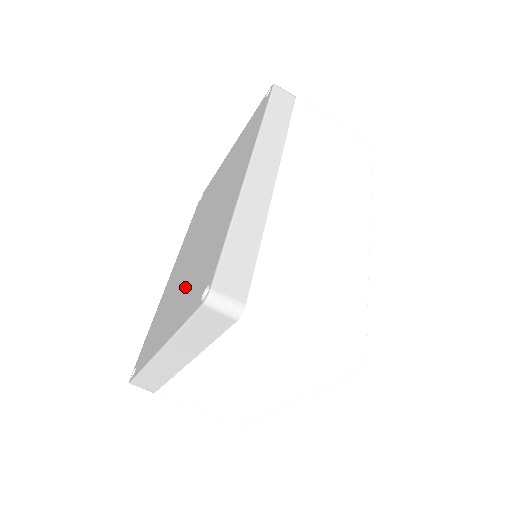
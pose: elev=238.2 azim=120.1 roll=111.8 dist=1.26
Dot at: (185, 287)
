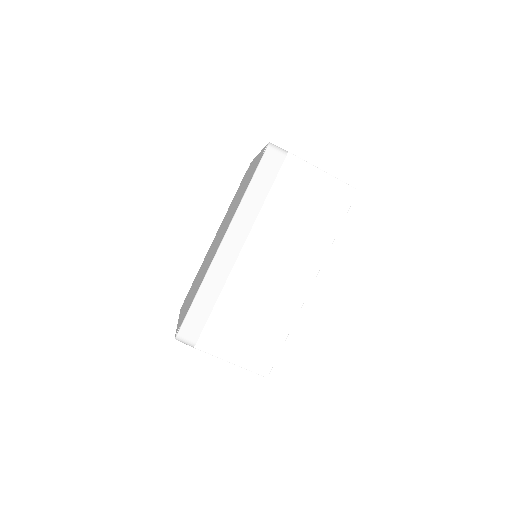
Dot at: occluded
